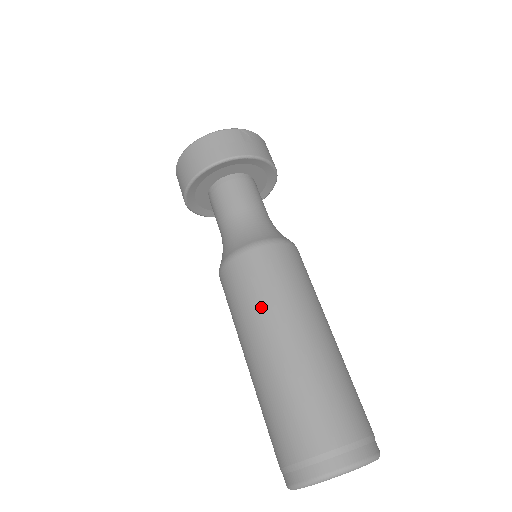
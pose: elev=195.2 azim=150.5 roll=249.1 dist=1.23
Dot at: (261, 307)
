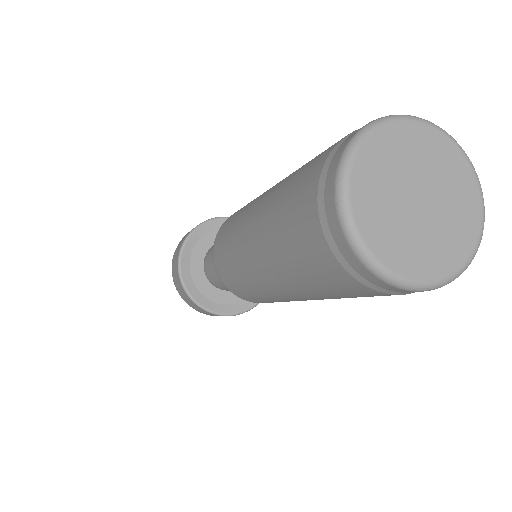
Dot at: (235, 229)
